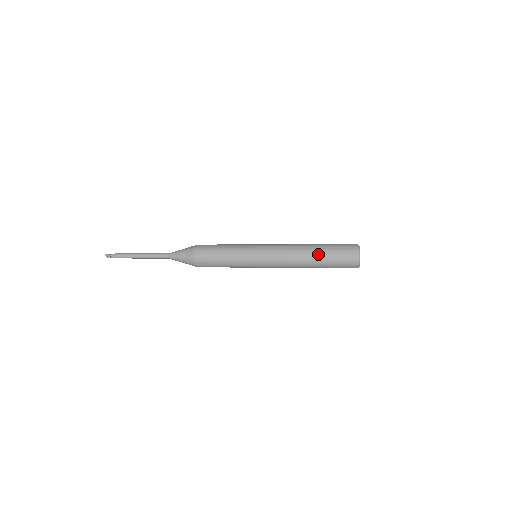
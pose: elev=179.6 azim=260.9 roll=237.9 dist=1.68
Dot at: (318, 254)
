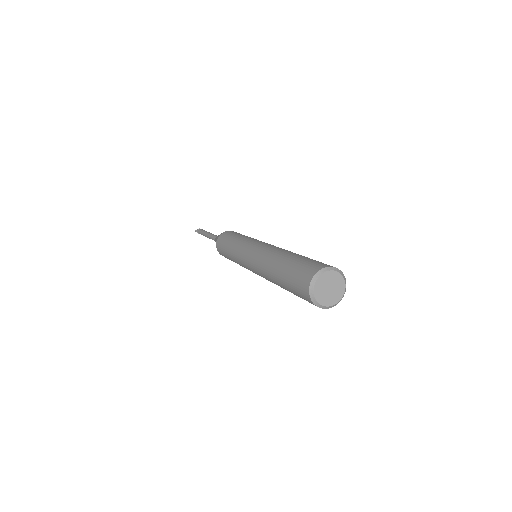
Dot at: (283, 288)
